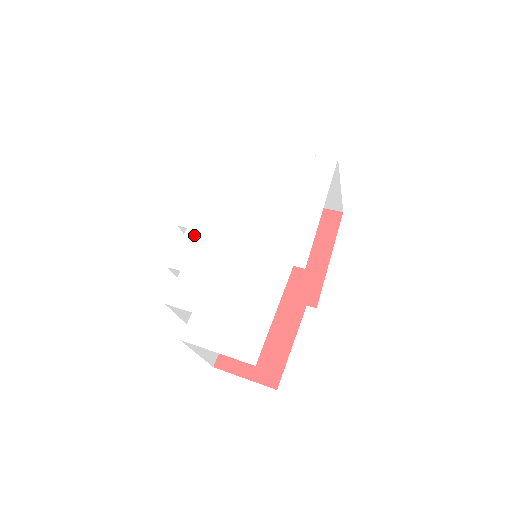
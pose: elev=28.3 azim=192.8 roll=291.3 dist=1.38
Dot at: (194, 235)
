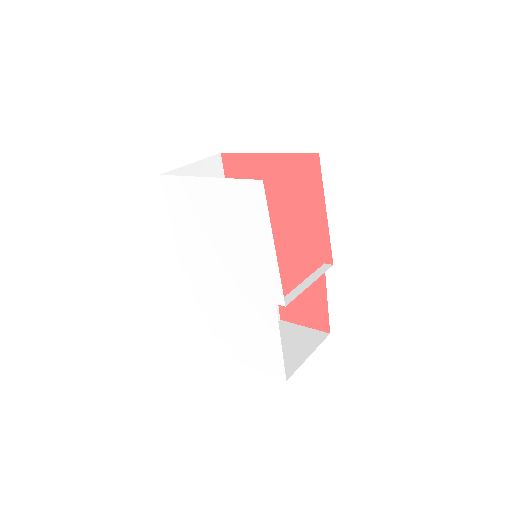
Dot at: (196, 279)
